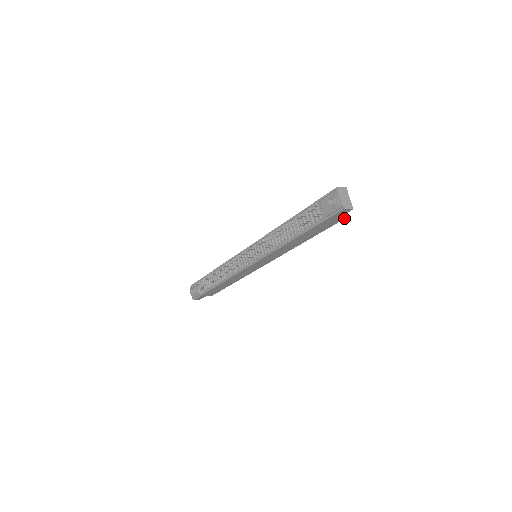
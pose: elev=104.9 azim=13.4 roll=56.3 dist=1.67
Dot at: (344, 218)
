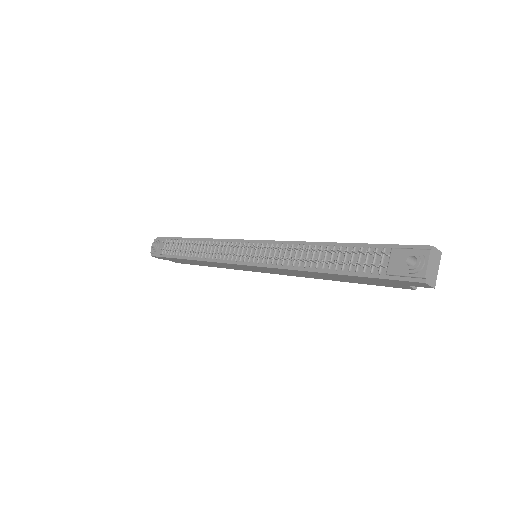
Dot at: (409, 288)
